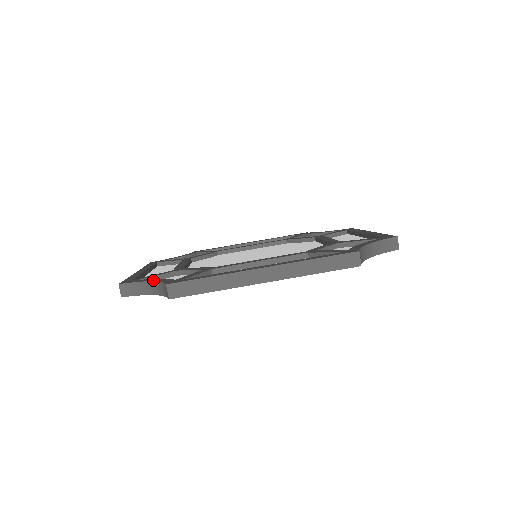
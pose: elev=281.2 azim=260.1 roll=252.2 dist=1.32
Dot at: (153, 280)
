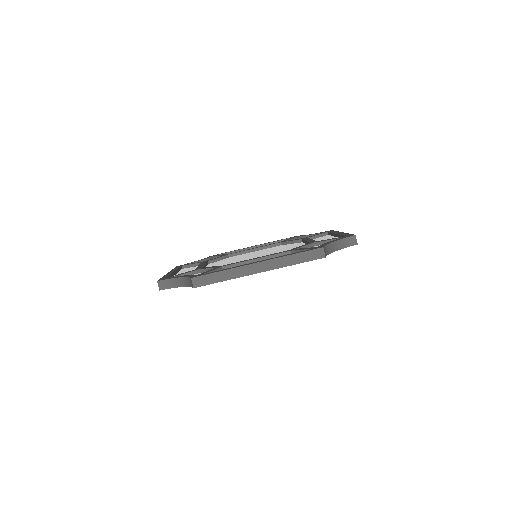
Dot at: (181, 276)
